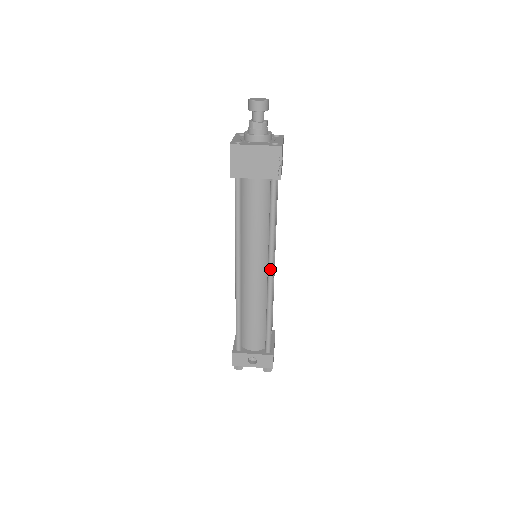
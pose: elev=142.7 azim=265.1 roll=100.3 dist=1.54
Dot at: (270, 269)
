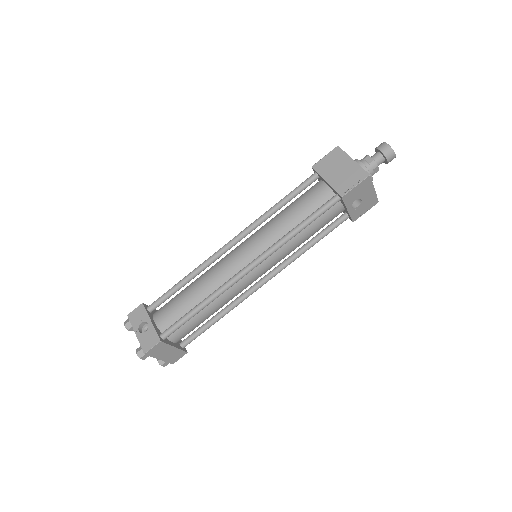
Dot at: (253, 262)
